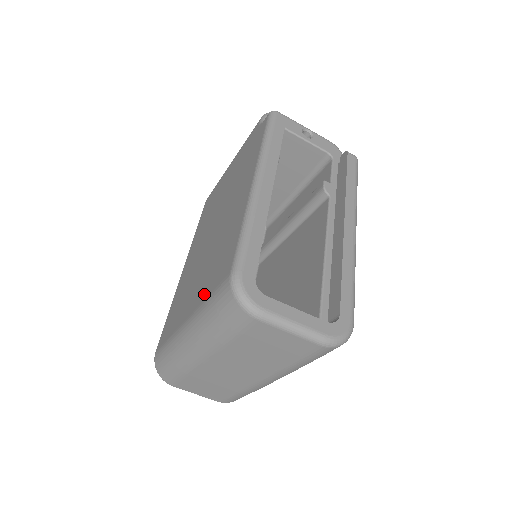
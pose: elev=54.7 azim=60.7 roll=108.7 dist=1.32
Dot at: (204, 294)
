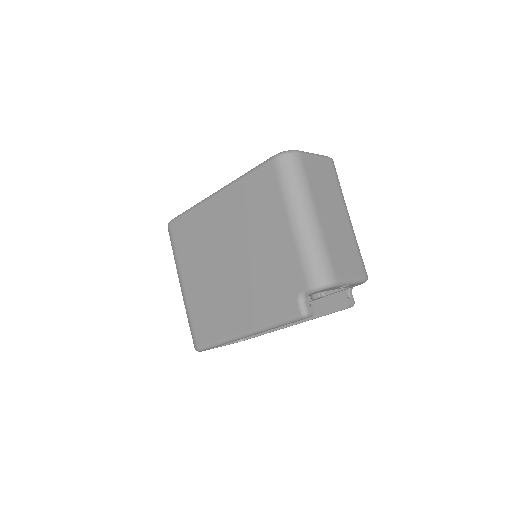
Dot at: (192, 309)
